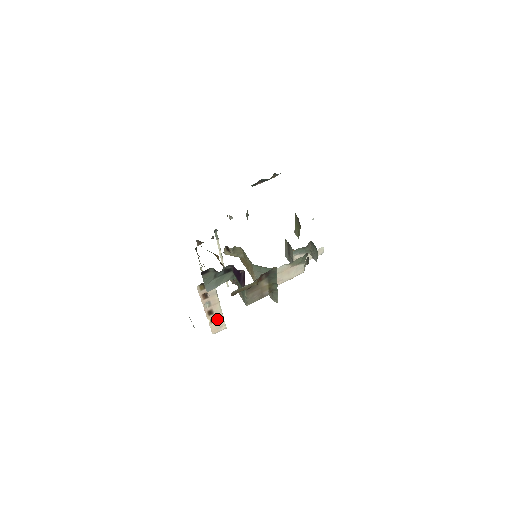
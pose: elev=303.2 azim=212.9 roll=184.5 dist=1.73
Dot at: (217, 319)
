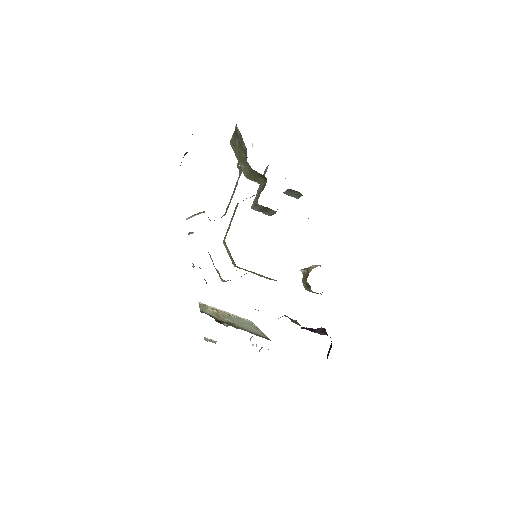
Dot at: occluded
